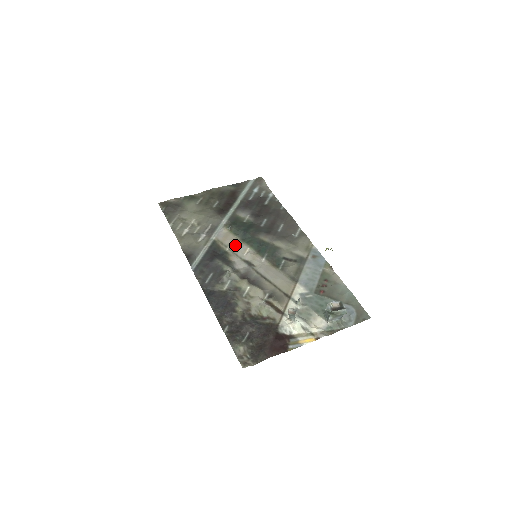
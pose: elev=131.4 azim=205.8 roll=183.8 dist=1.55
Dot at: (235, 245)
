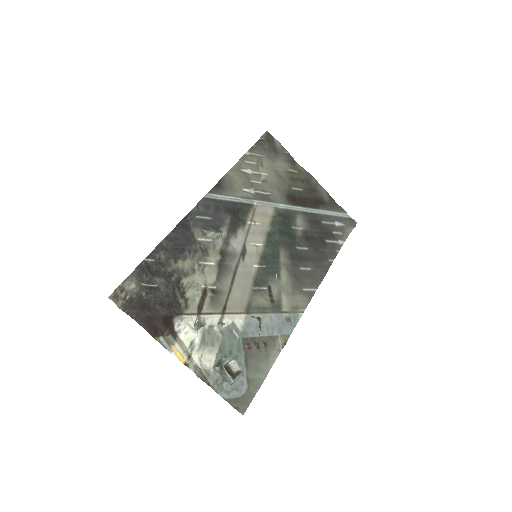
Dot at: (258, 229)
